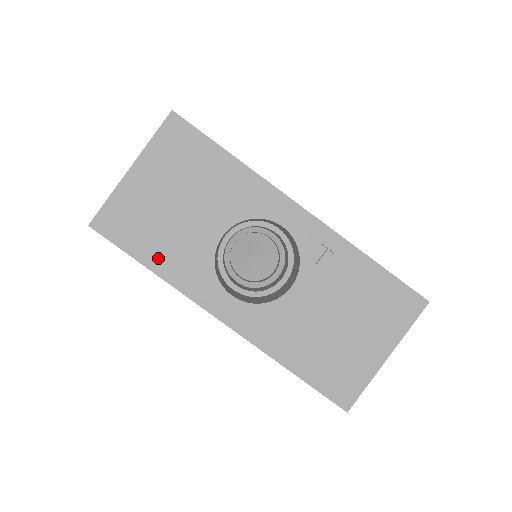
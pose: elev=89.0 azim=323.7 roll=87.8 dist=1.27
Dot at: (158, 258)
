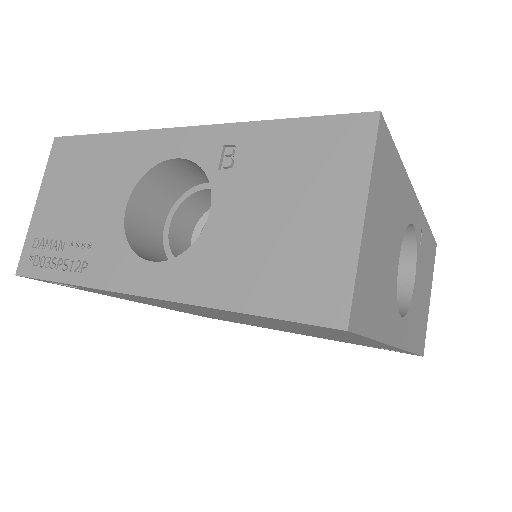
Dot at: (379, 321)
